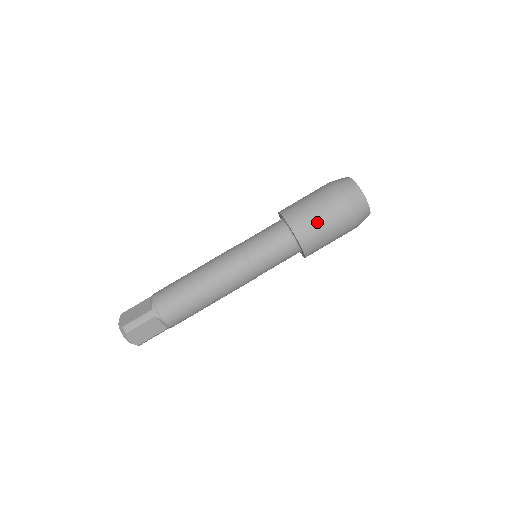
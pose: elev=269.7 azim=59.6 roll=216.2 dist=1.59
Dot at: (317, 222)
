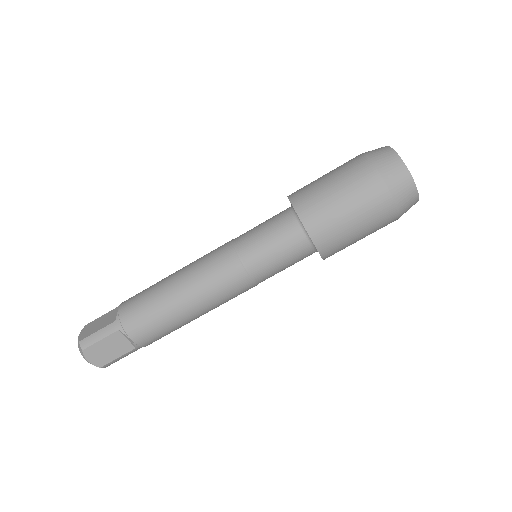
Dot at: (335, 206)
